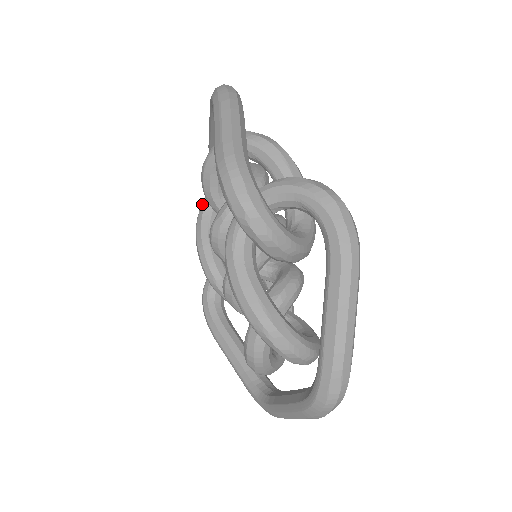
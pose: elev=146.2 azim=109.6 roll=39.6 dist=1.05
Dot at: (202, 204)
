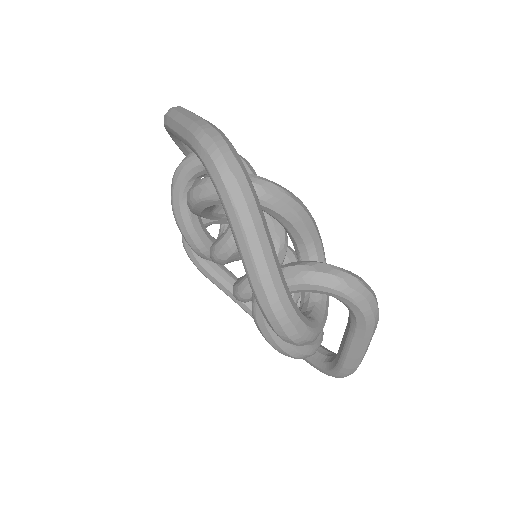
Dot at: (174, 188)
